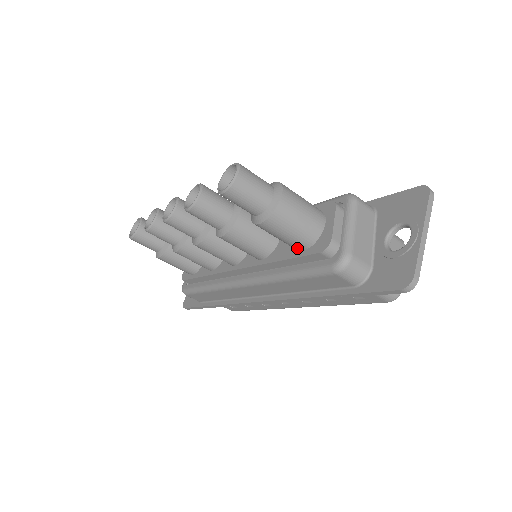
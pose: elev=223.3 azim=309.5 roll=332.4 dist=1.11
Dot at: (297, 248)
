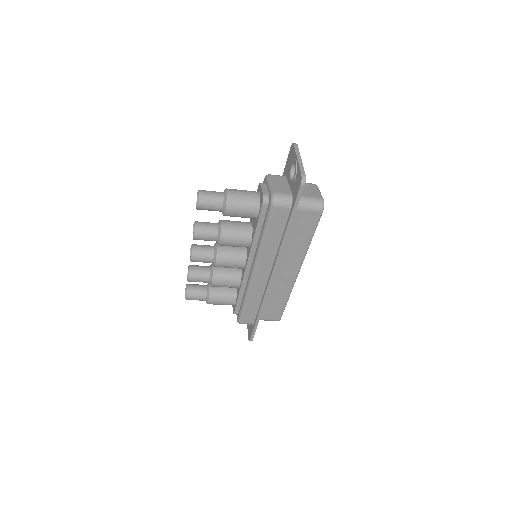
Dot at: (255, 215)
